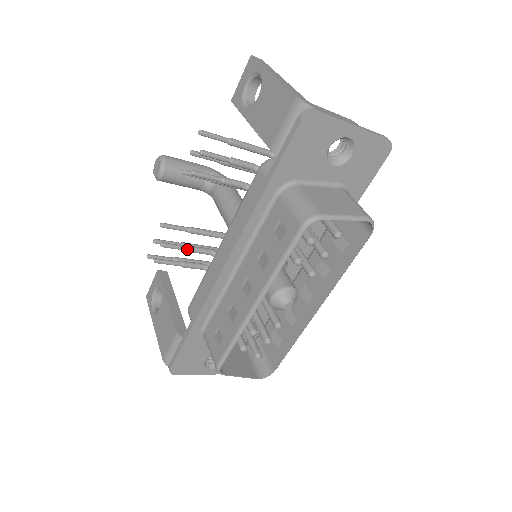
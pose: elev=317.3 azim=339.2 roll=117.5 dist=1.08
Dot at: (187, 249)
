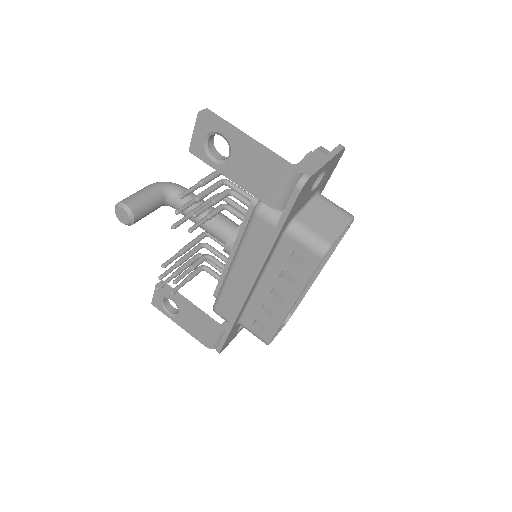
Dot at: occluded
